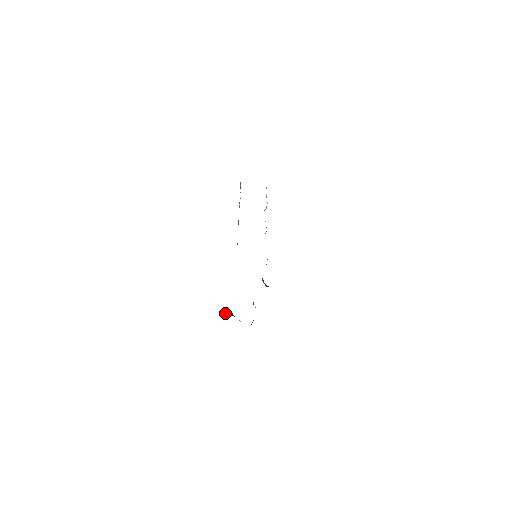
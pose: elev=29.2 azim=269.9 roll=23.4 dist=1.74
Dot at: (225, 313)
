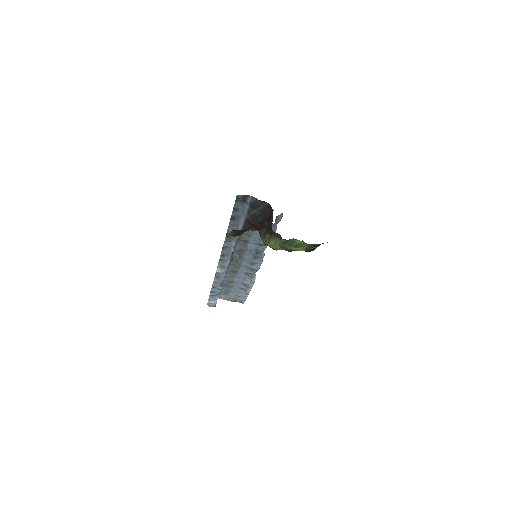
Dot at: occluded
